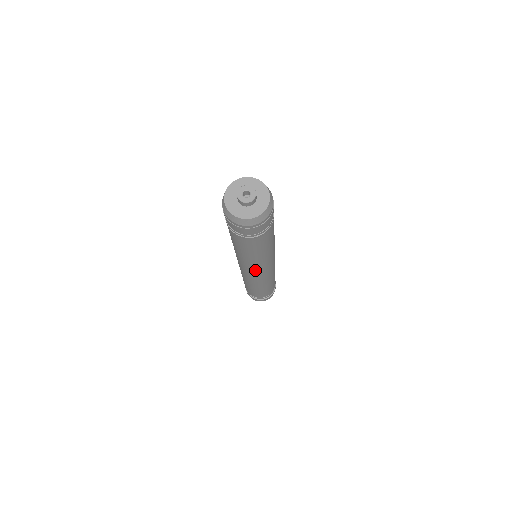
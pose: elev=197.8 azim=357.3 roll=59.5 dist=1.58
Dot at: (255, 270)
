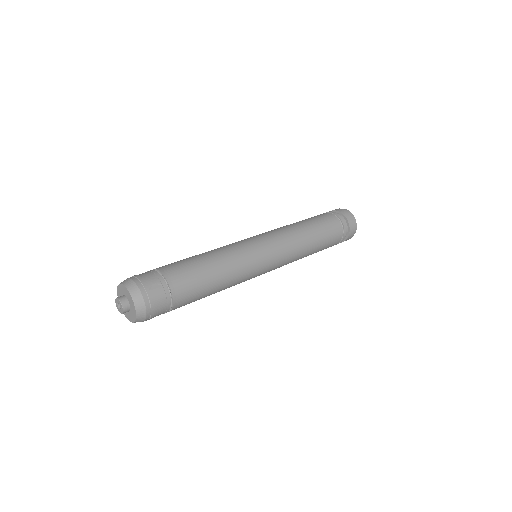
Dot at: occluded
